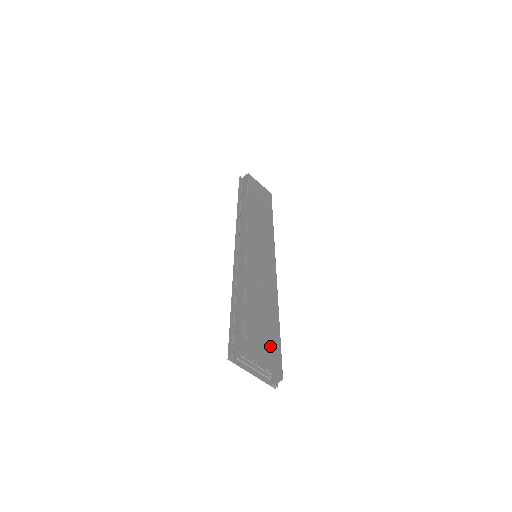
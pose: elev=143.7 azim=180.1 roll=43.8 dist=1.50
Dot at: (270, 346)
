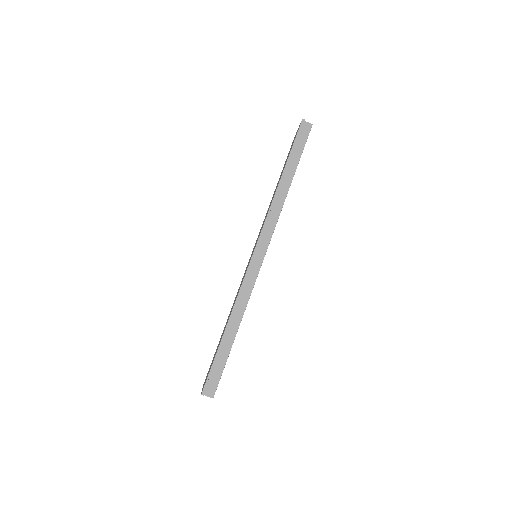
Dot at: occluded
